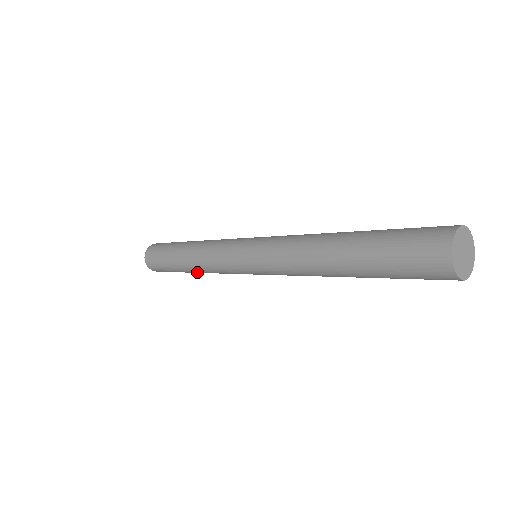
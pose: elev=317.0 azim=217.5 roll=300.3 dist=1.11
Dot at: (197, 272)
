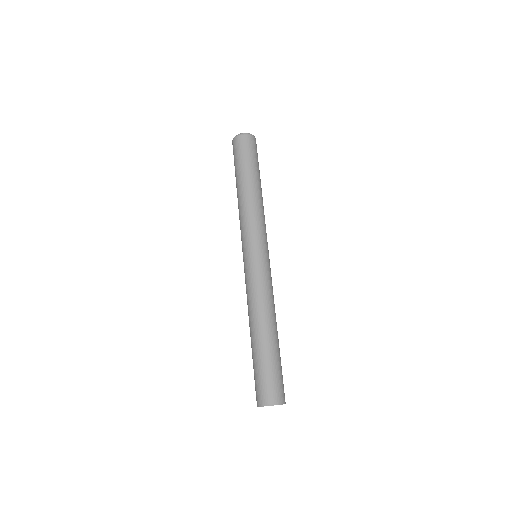
Dot at: occluded
